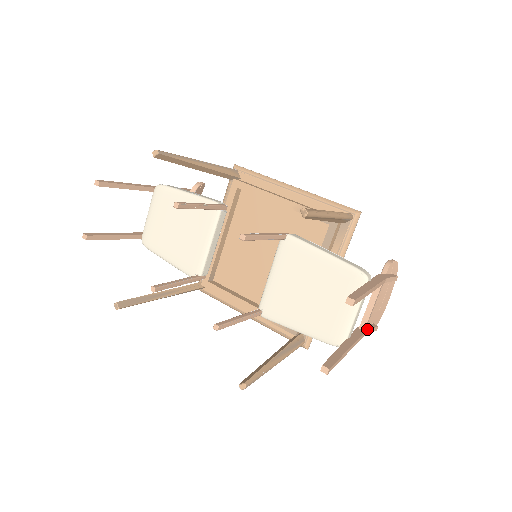
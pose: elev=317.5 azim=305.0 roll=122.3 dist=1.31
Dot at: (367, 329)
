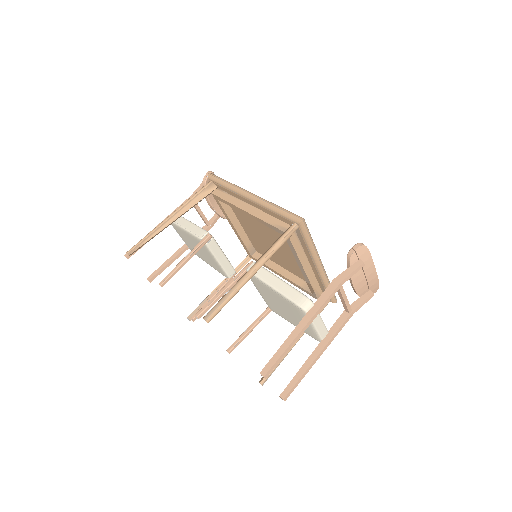
Dot at: (355, 308)
